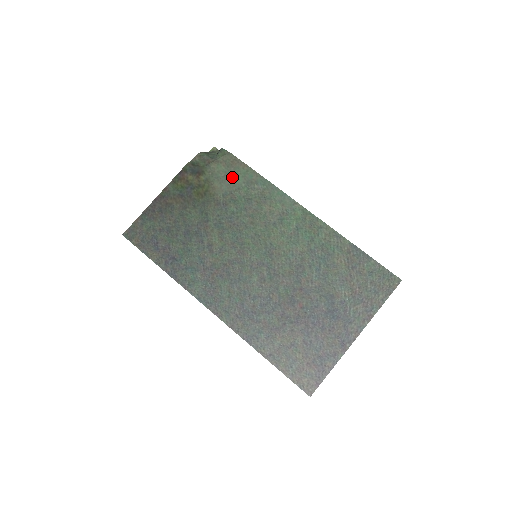
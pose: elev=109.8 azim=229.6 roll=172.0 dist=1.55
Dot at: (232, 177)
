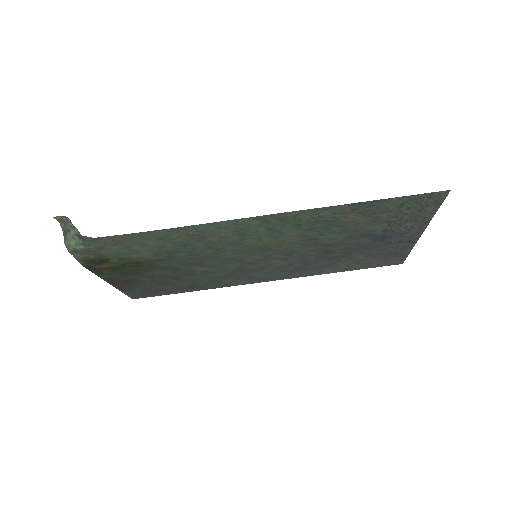
Dot at: (137, 246)
